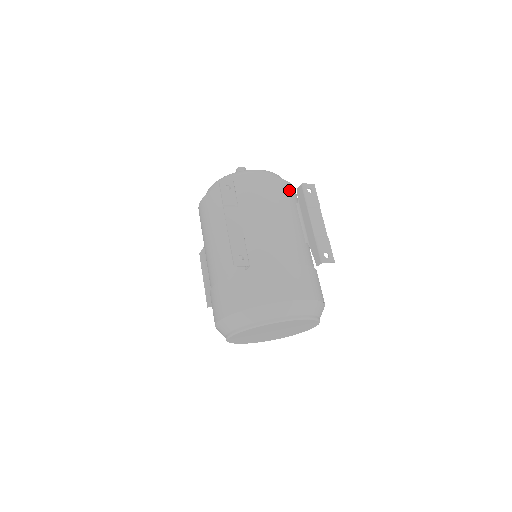
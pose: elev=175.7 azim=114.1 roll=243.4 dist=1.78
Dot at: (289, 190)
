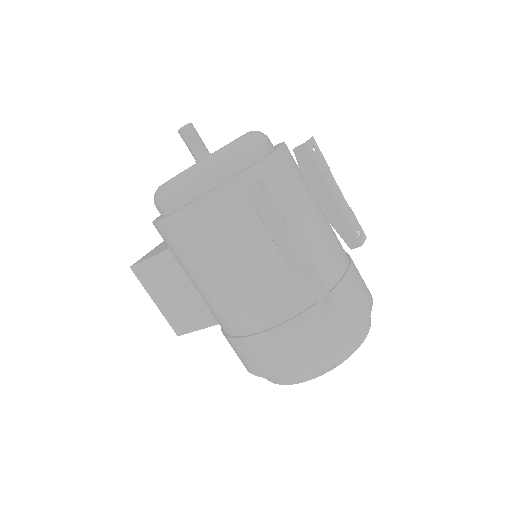
Dot at: (292, 156)
